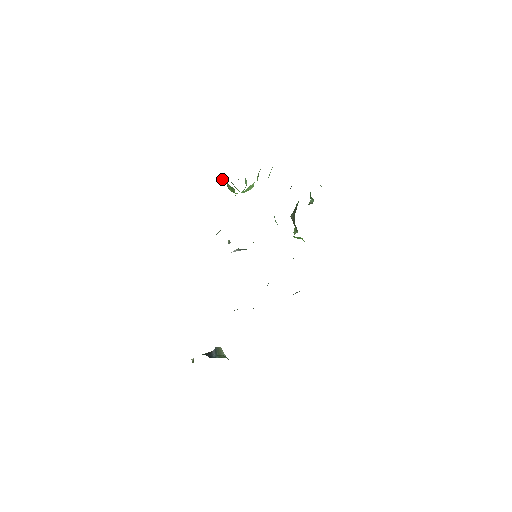
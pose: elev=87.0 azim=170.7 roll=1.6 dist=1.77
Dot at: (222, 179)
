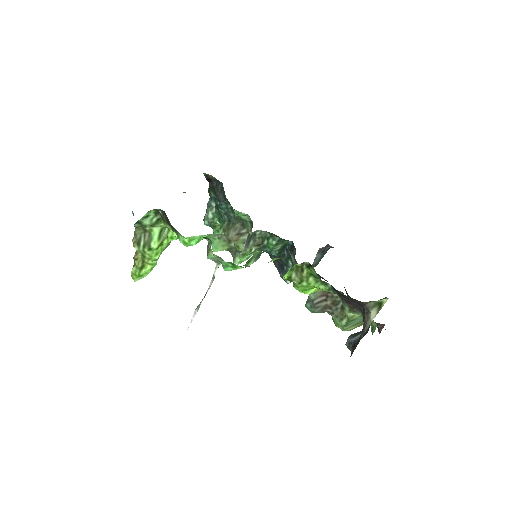
Dot at: (150, 219)
